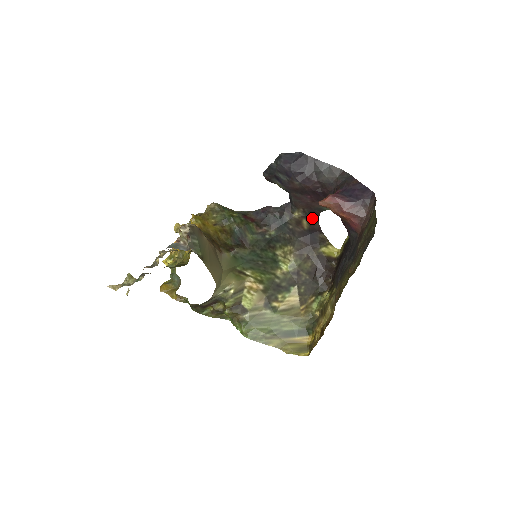
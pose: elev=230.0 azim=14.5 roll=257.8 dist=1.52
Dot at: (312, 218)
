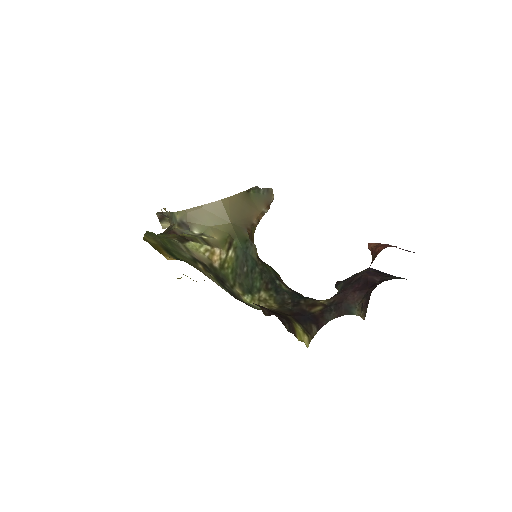
Dot at: (330, 312)
